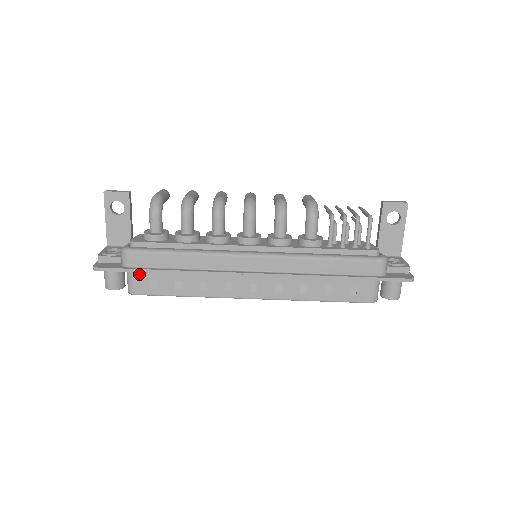
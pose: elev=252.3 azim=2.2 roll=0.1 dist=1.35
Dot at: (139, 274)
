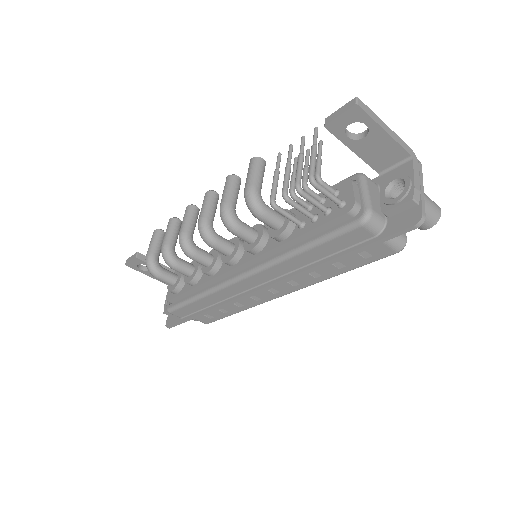
Dot at: occluded
